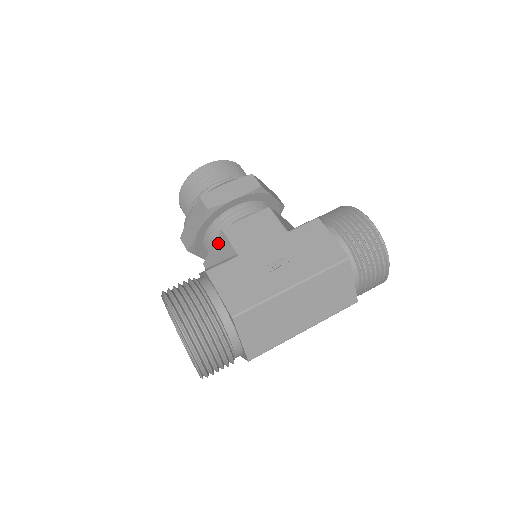
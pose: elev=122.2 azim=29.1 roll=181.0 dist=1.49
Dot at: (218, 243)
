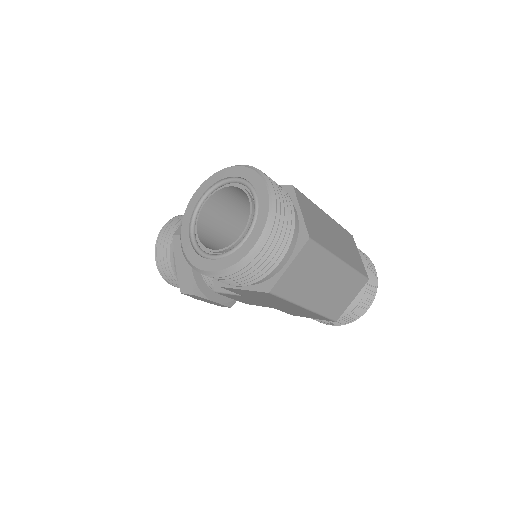
Dot at: occluded
